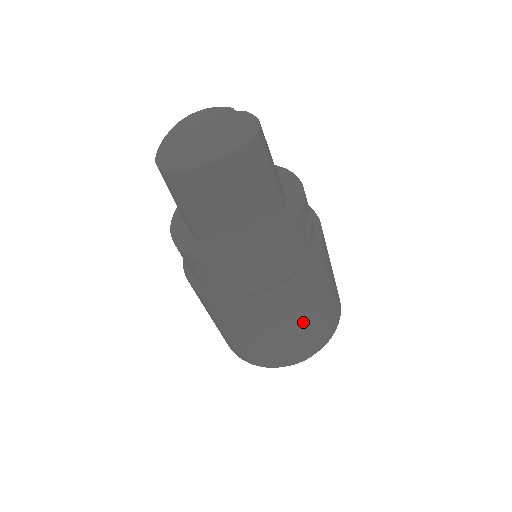
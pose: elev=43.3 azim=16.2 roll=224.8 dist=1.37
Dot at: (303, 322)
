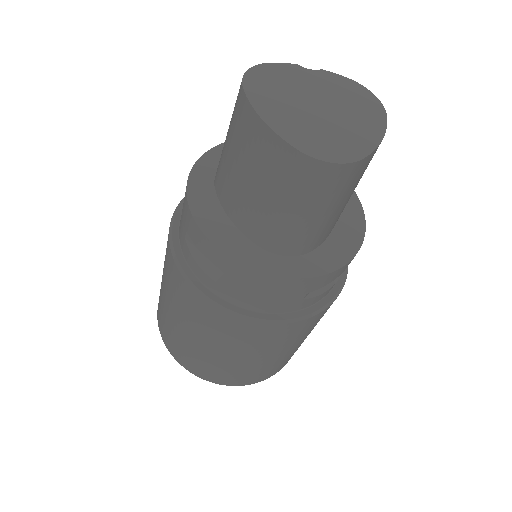
Dot at: occluded
